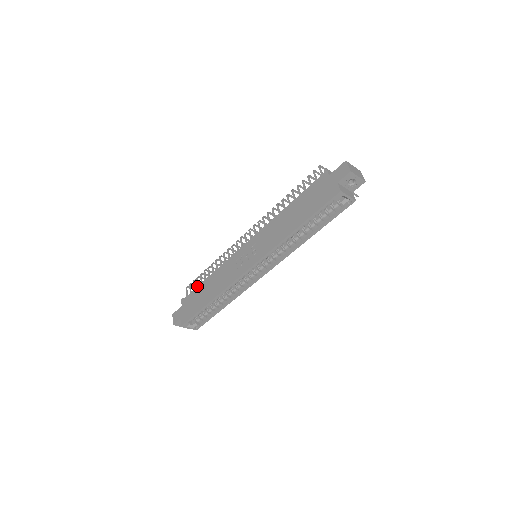
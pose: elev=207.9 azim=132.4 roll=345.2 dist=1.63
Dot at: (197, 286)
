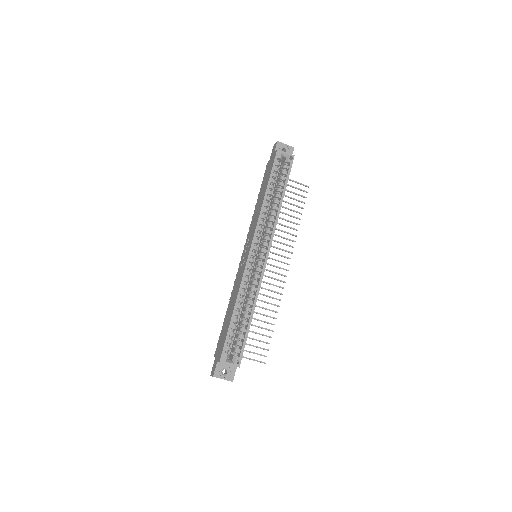
Dot at: (222, 327)
